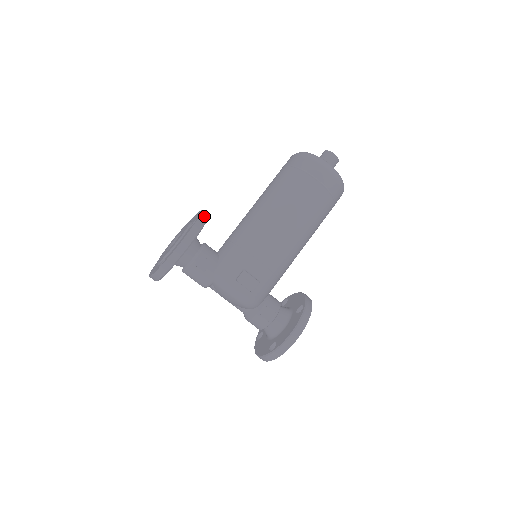
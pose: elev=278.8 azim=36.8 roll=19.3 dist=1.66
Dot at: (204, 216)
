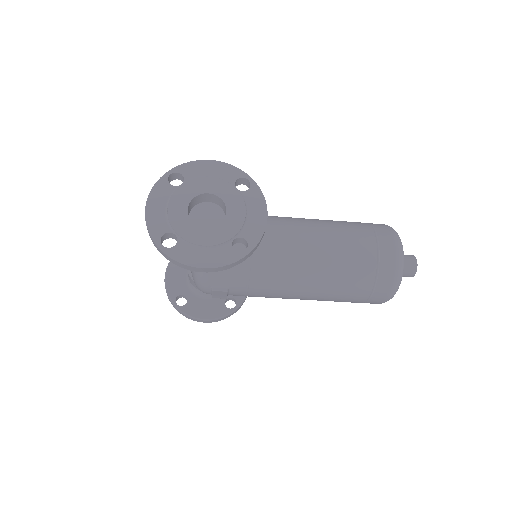
Dot at: (259, 243)
